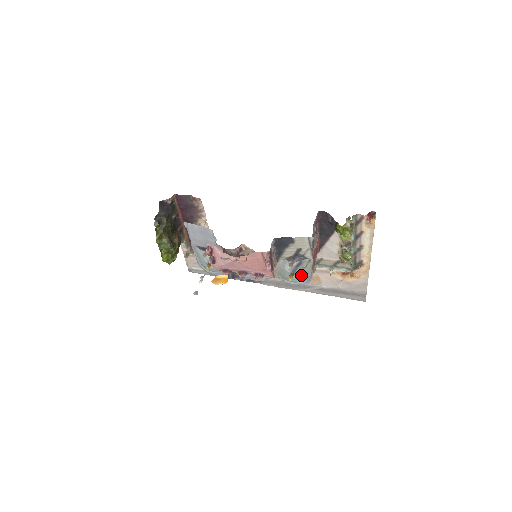
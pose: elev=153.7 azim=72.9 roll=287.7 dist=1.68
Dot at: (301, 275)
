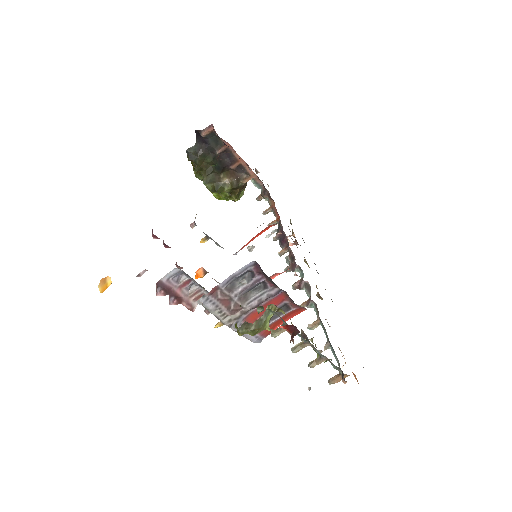
Dot at: occluded
